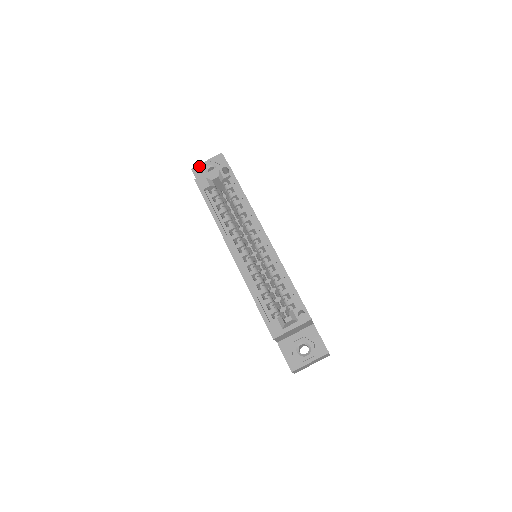
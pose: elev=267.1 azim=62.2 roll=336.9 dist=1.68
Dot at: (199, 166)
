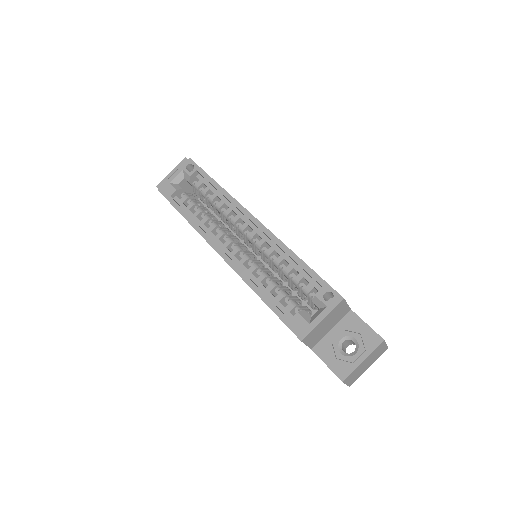
Dot at: (164, 180)
